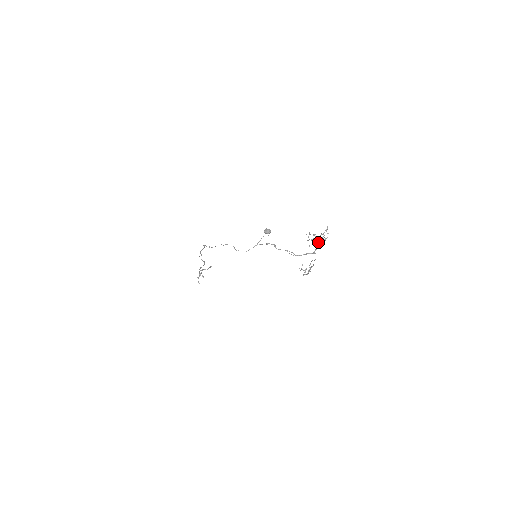
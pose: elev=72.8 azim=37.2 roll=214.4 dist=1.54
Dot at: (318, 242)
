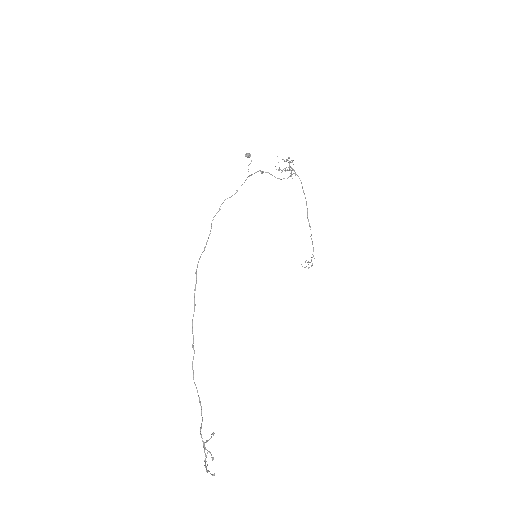
Dot at: (290, 161)
